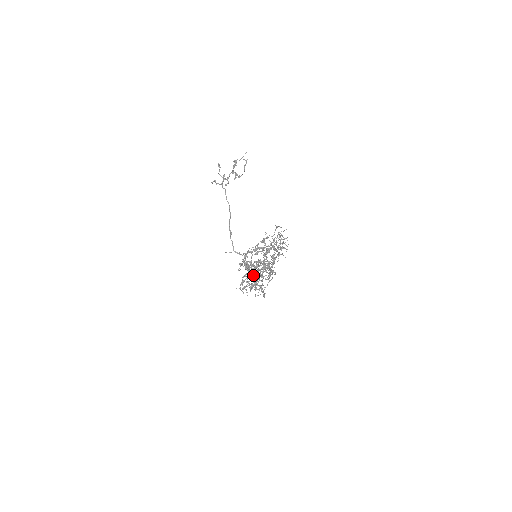
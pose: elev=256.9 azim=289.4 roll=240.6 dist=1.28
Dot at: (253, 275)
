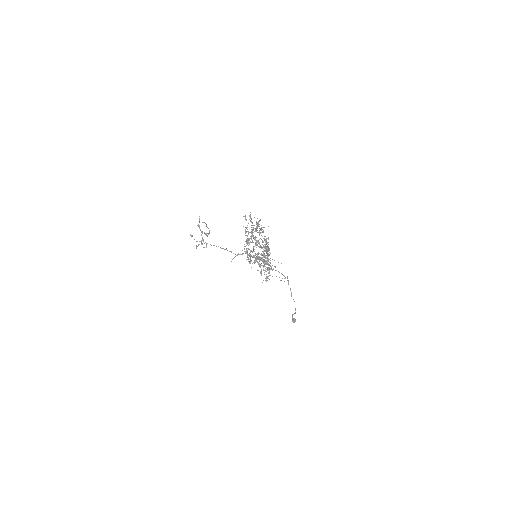
Dot at: occluded
